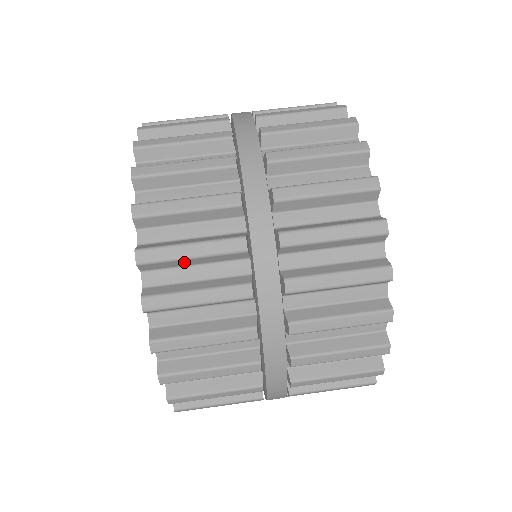
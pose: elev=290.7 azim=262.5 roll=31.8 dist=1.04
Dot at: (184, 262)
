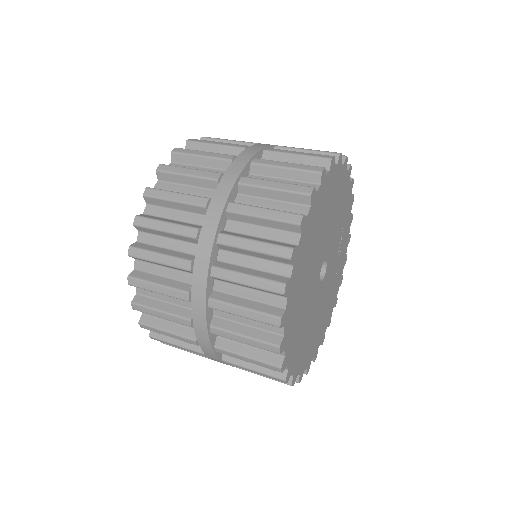
Dot at: (170, 204)
